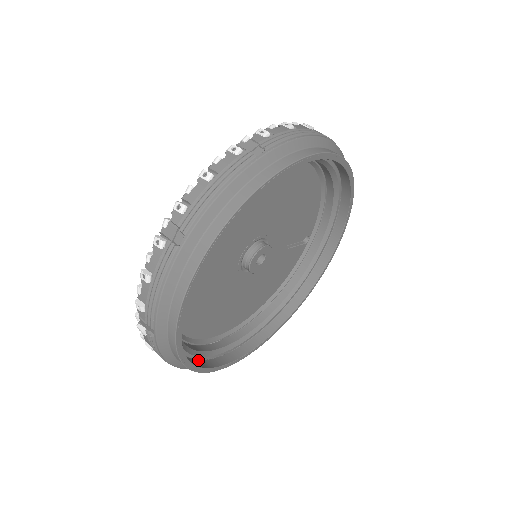
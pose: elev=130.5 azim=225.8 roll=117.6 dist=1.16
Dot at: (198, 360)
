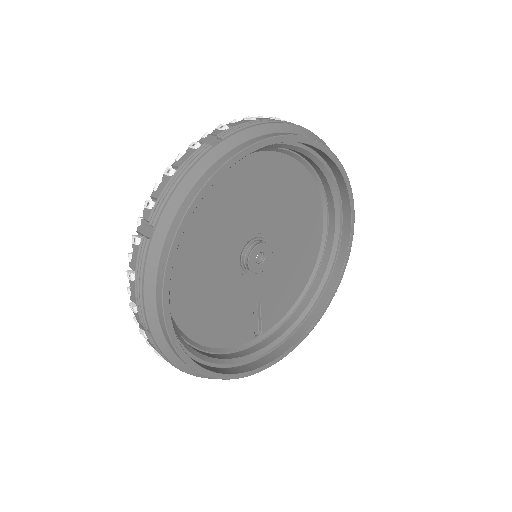
Dot at: occluded
